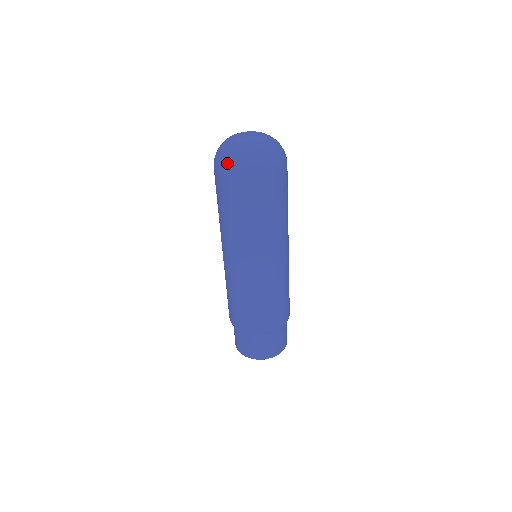
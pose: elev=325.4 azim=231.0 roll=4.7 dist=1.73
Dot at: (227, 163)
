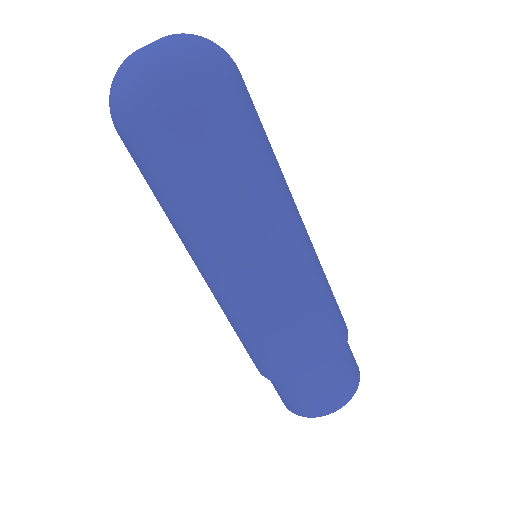
Dot at: (112, 109)
